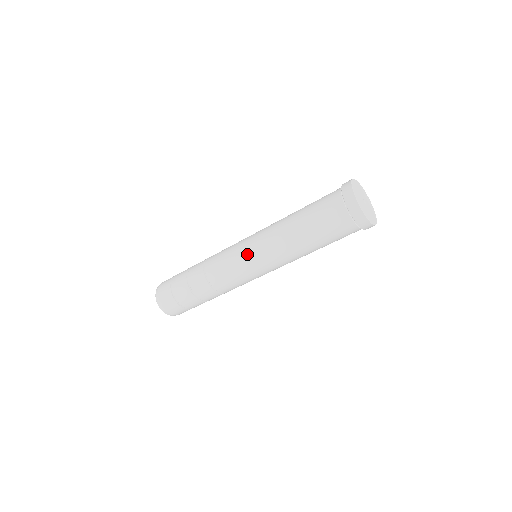
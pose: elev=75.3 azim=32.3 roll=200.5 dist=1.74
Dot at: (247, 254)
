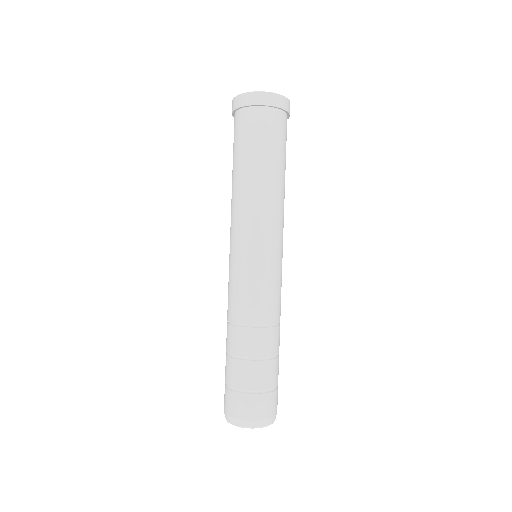
Dot at: (242, 251)
